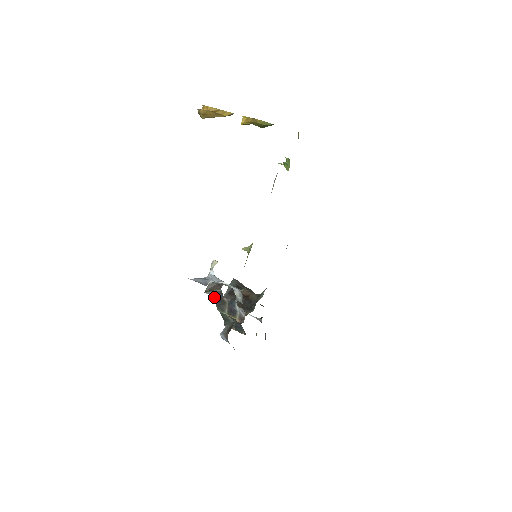
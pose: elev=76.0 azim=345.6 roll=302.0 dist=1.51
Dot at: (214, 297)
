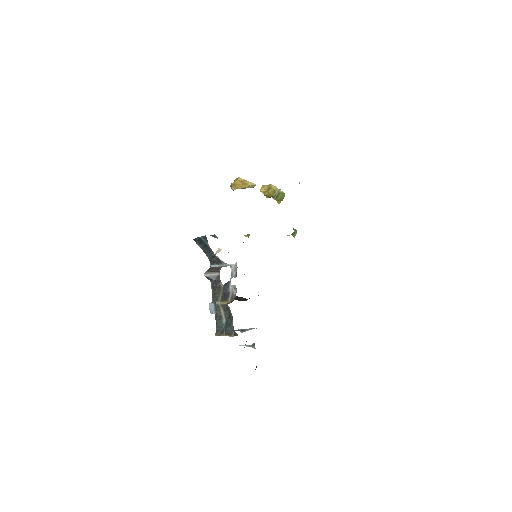
Dot at: (212, 285)
